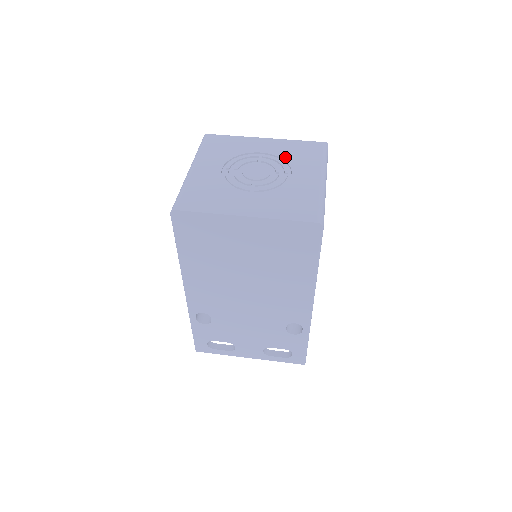
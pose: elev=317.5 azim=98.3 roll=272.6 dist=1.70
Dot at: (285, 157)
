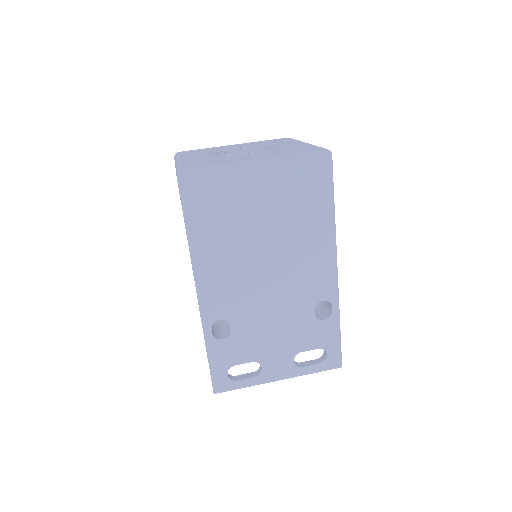
Dot at: (262, 144)
